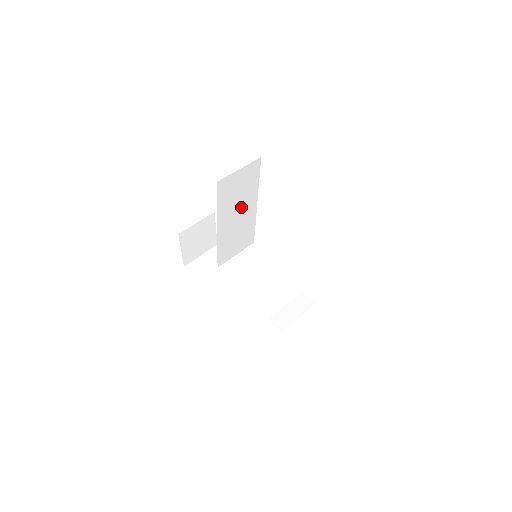
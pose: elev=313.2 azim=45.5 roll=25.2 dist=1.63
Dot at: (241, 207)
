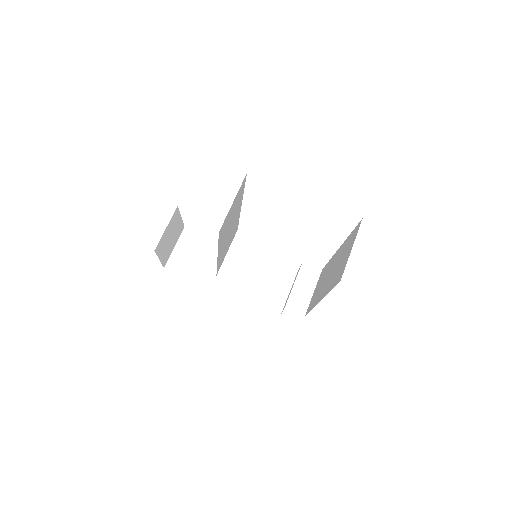
Dot at: (232, 222)
